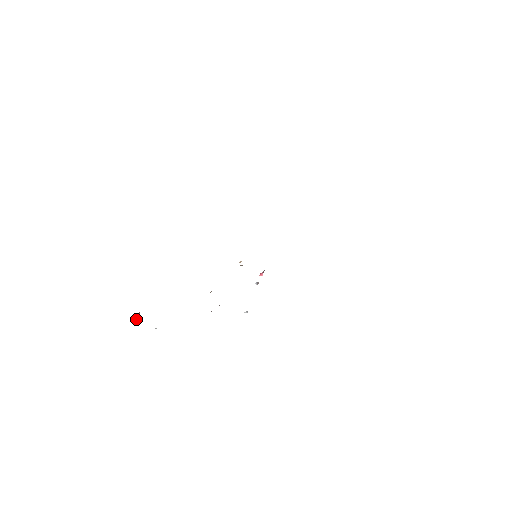
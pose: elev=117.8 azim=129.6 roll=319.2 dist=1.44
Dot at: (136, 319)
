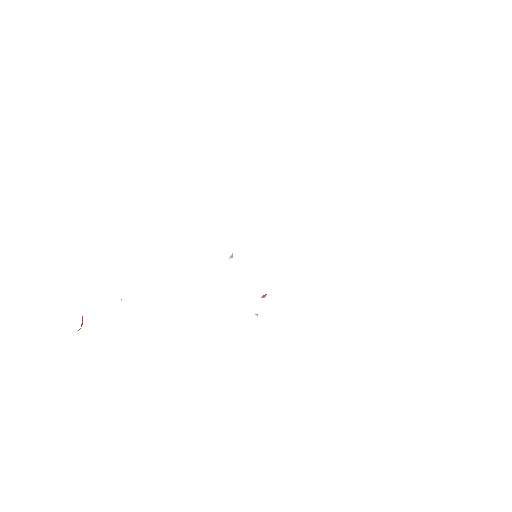
Dot at: occluded
